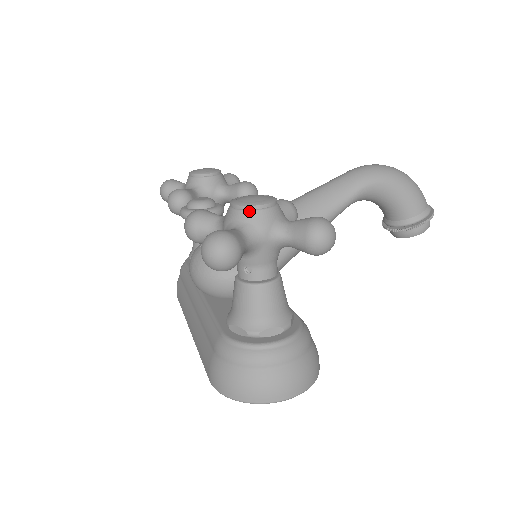
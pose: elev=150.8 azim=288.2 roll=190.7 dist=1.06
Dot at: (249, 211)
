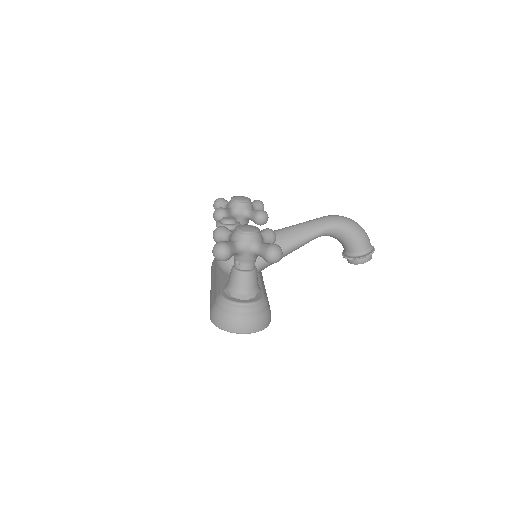
Dot at: (242, 234)
